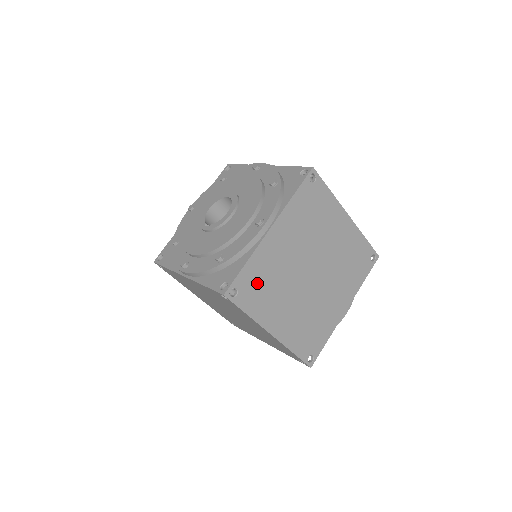
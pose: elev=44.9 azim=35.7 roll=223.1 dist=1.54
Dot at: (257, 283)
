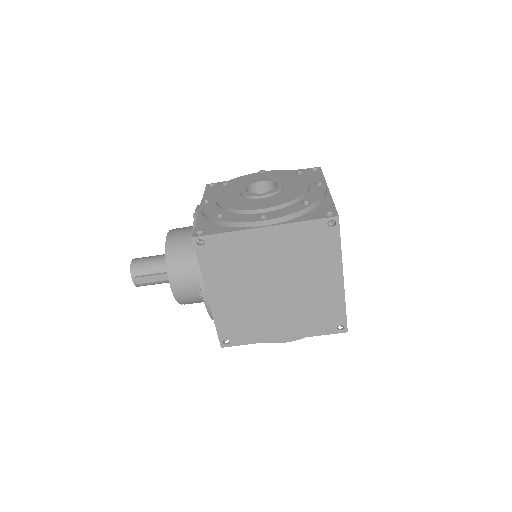
Dot at: occluded
